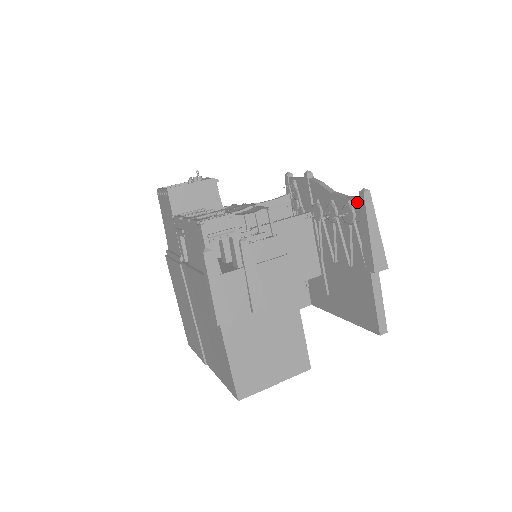
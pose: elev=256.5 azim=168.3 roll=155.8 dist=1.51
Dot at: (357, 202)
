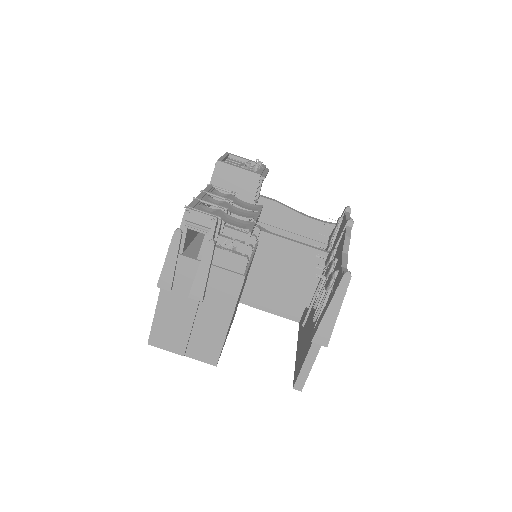
Dot at: occluded
